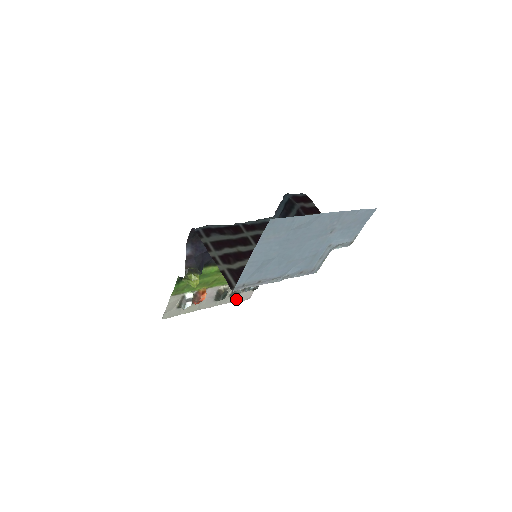
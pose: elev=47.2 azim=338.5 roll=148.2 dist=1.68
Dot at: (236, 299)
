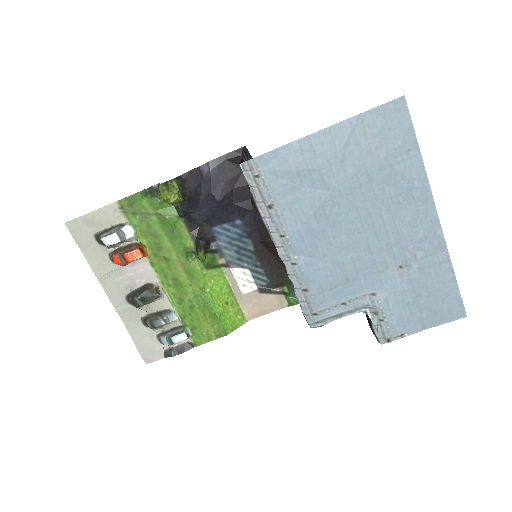
Dot at: (139, 338)
